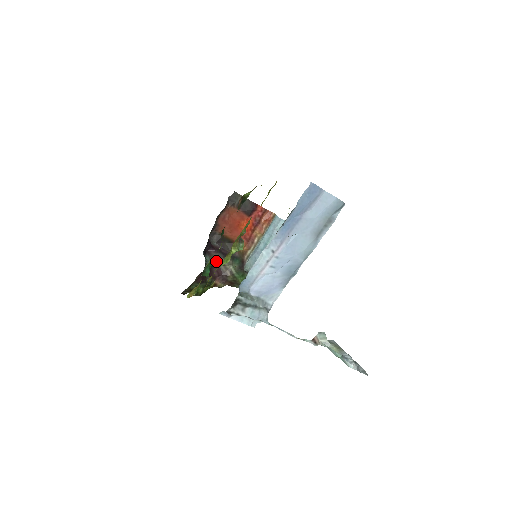
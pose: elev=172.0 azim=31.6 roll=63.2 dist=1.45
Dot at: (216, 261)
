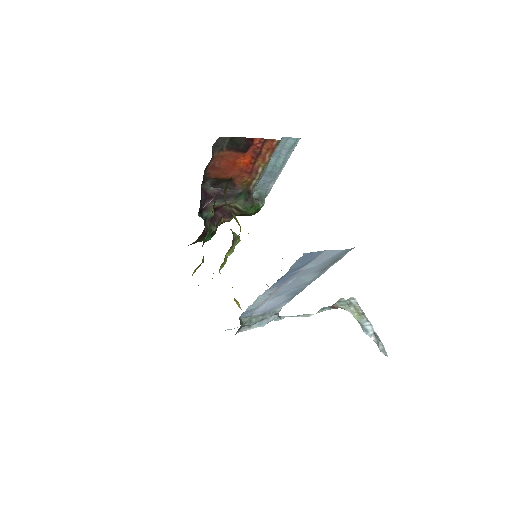
Dot at: (217, 207)
